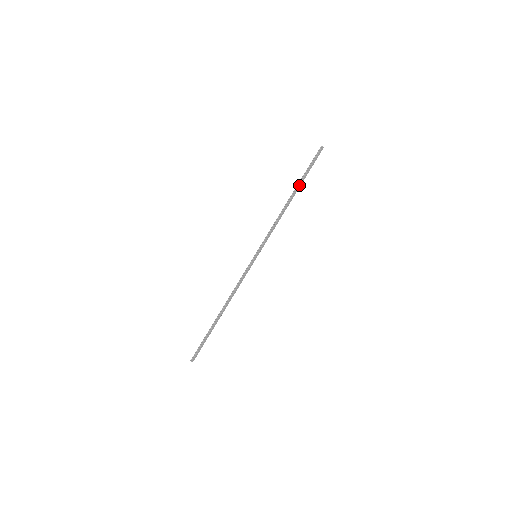
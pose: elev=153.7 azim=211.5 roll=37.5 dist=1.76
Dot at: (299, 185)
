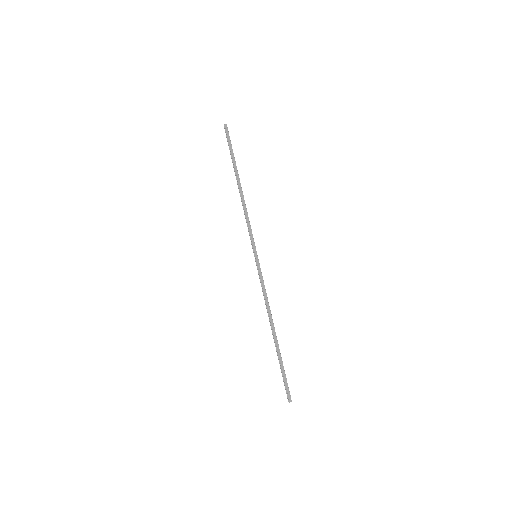
Dot at: (235, 169)
